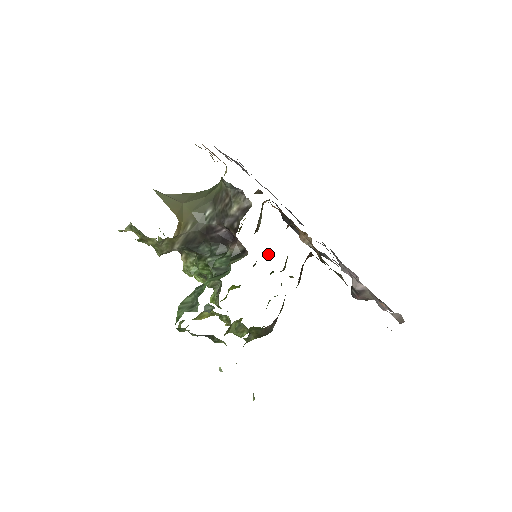
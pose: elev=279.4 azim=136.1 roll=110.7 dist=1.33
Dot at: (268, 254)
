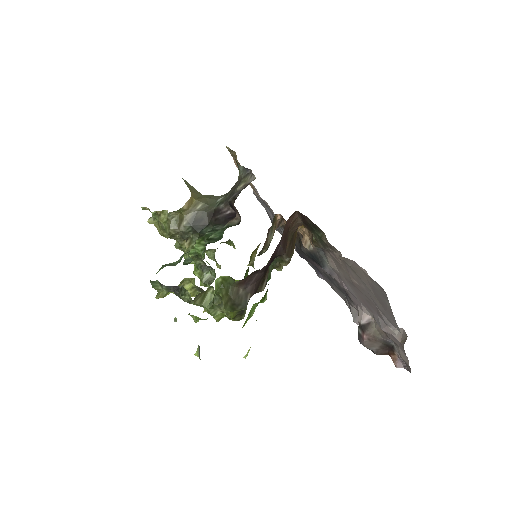
Dot at: occluded
